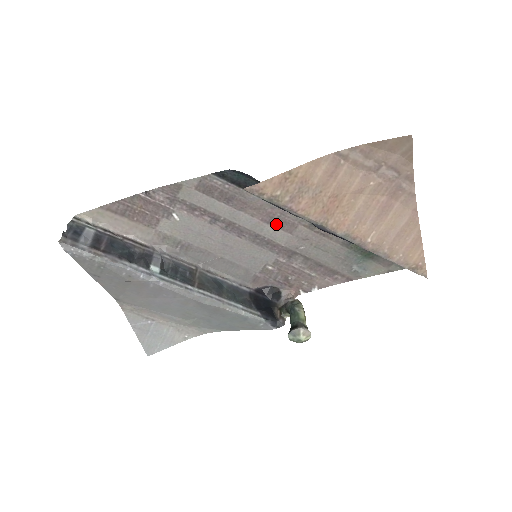
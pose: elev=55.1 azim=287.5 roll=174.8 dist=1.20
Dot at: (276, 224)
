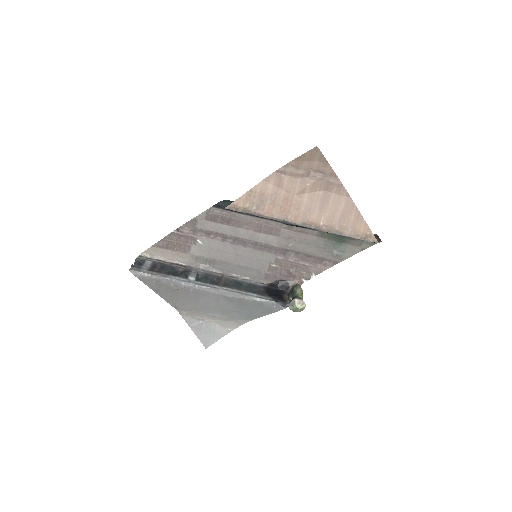
Dot at: (265, 231)
